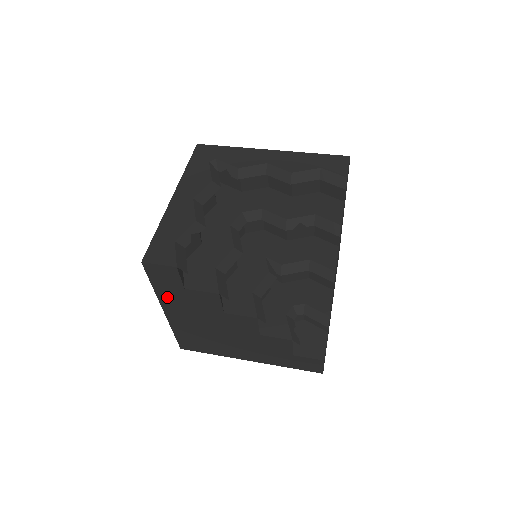
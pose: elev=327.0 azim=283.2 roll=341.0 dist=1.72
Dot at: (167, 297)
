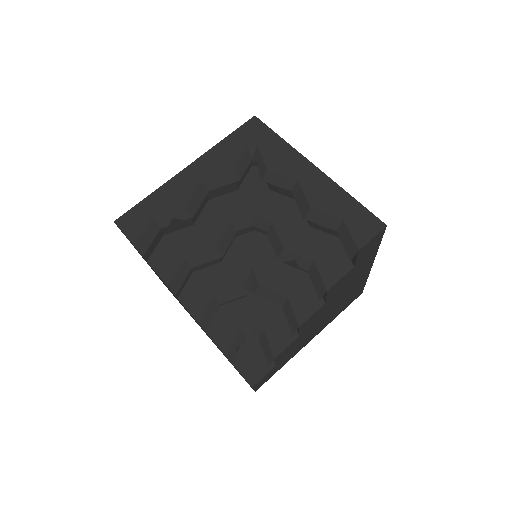
Dot at: occluded
